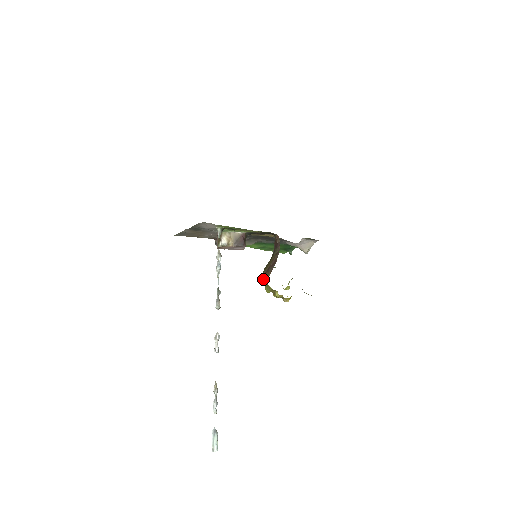
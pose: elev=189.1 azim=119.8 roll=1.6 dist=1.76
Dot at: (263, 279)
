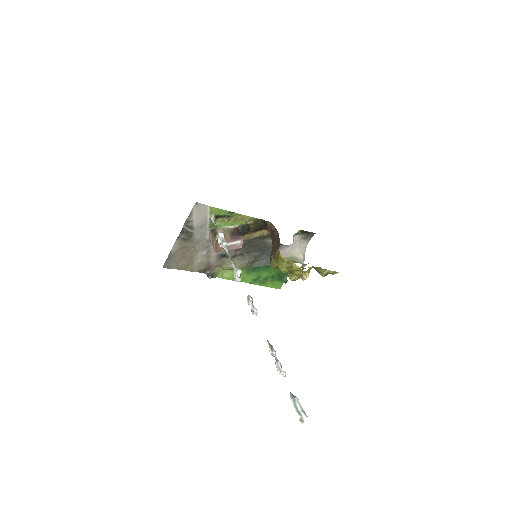
Dot at: (273, 261)
